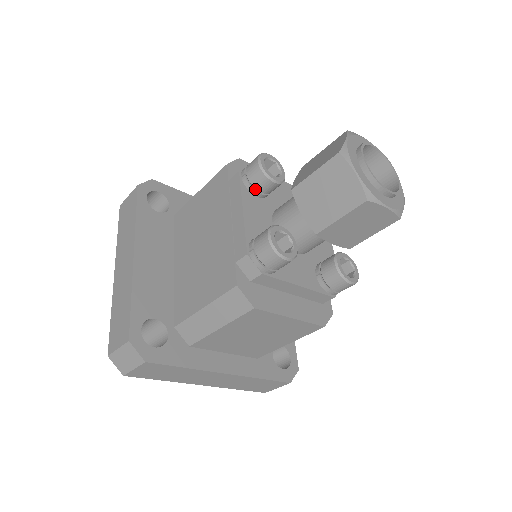
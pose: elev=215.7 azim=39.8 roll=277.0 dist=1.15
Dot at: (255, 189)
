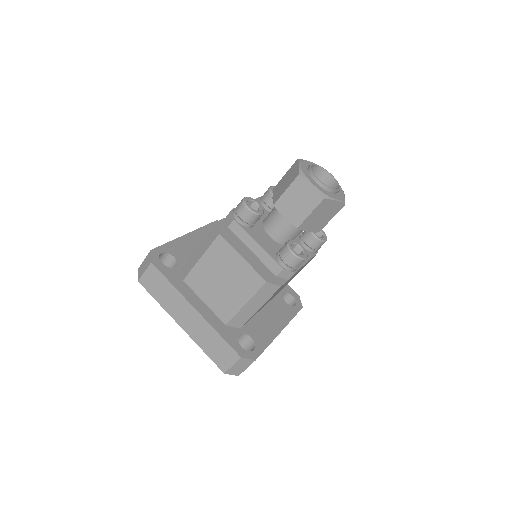
Dot at: (264, 203)
